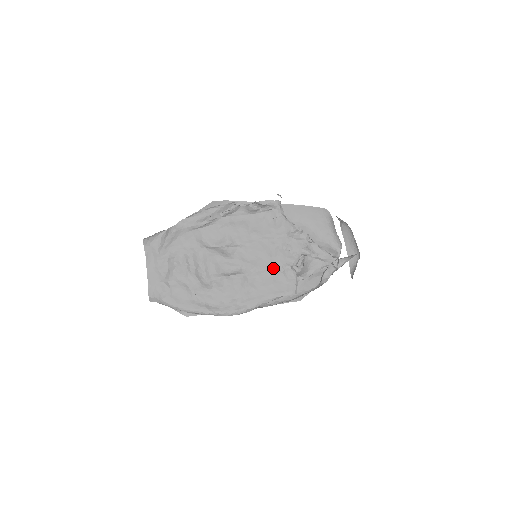
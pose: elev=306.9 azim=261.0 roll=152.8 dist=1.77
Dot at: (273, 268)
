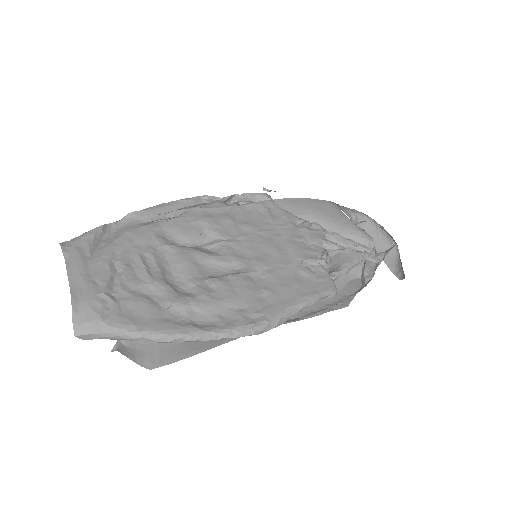
Dot at: (289, 263)
